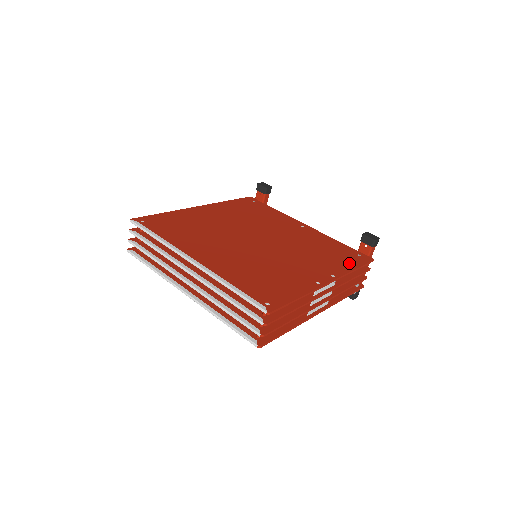
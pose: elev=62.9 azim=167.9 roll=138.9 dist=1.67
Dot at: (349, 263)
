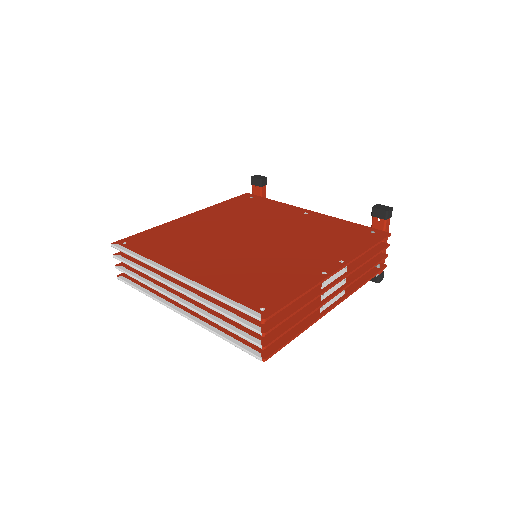
Dot at: (361, 243)
